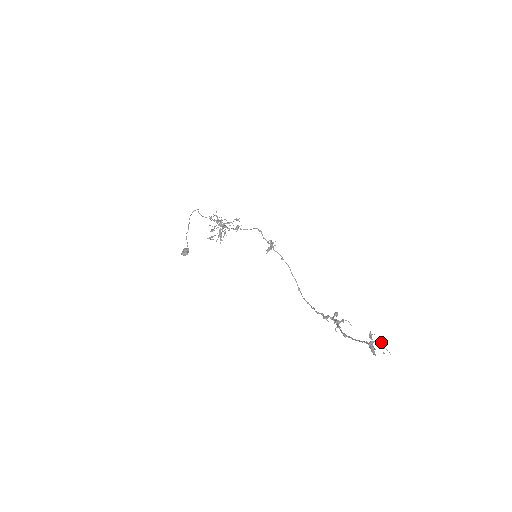
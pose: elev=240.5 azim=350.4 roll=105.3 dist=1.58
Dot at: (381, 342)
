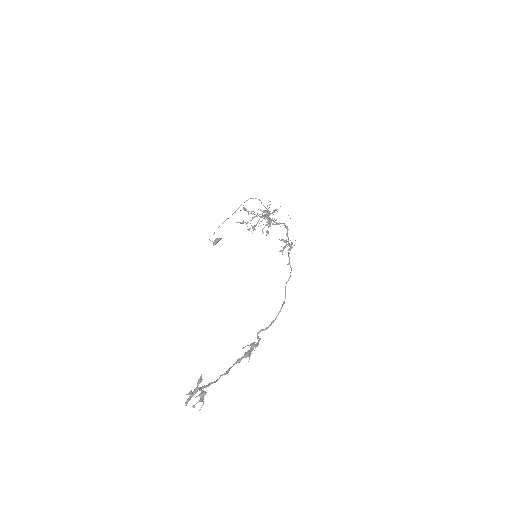
Dot at: (202, 392)
